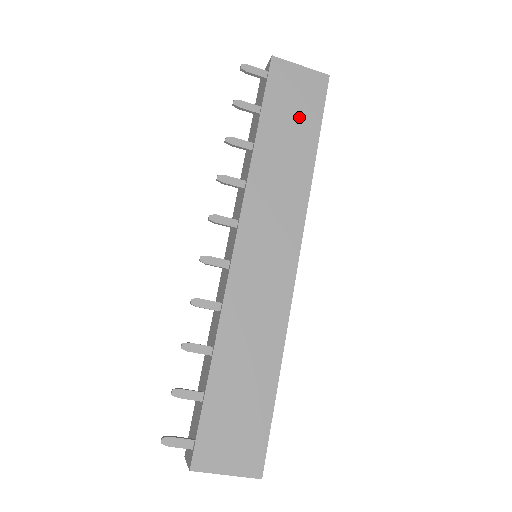
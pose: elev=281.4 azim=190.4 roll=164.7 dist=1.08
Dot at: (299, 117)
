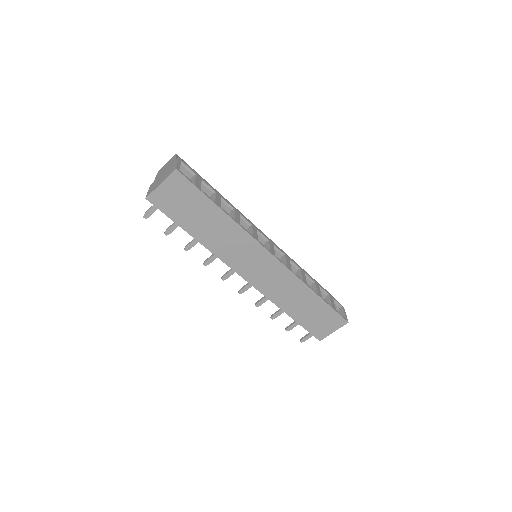
Dot at: (194, 207)
